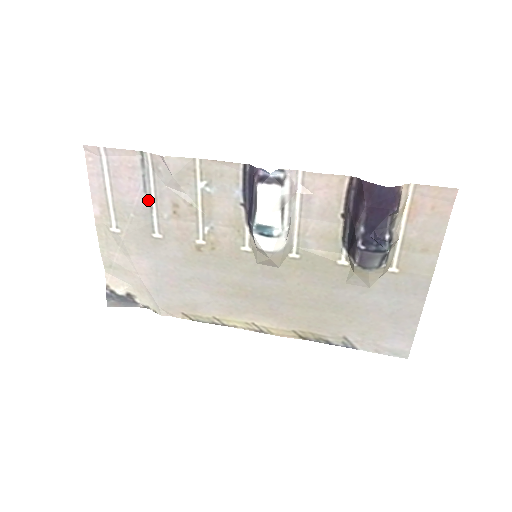
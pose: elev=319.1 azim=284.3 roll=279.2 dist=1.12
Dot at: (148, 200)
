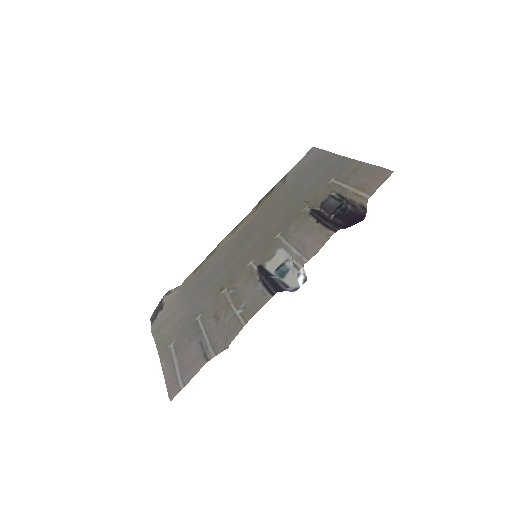
Dot at: (200, 337)
